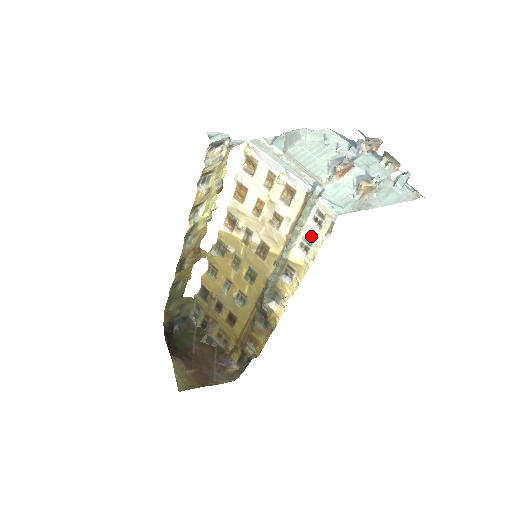
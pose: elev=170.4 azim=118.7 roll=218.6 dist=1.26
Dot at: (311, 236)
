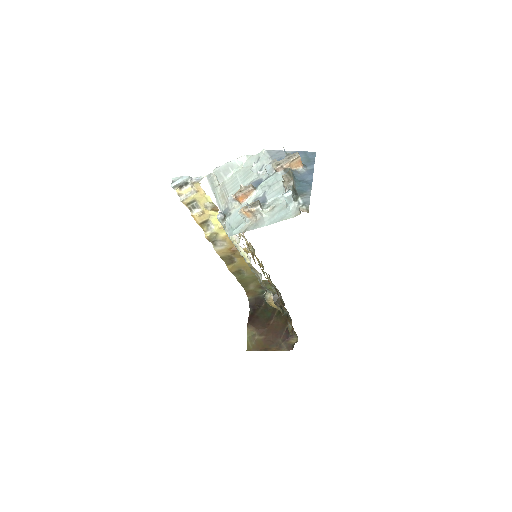
Dot at: occluded
